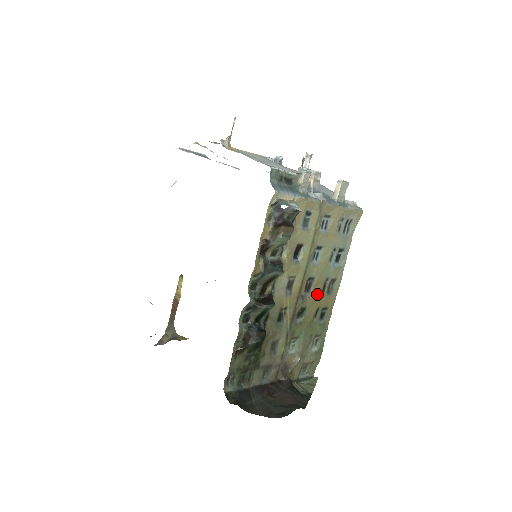
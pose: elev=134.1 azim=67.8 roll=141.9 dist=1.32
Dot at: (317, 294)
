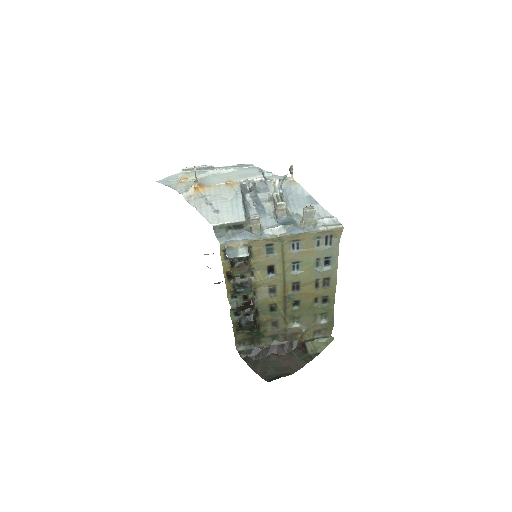
Dot at: (309, 290)
